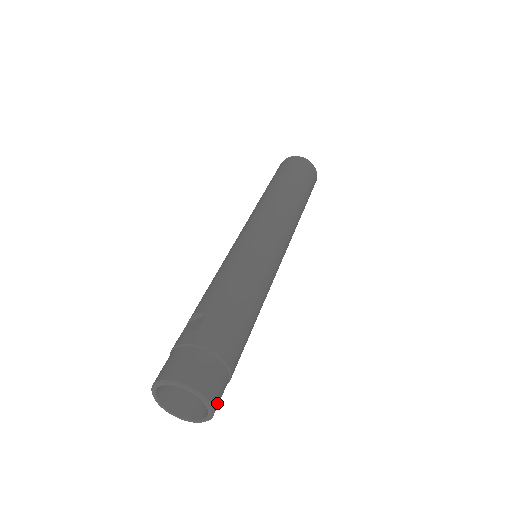
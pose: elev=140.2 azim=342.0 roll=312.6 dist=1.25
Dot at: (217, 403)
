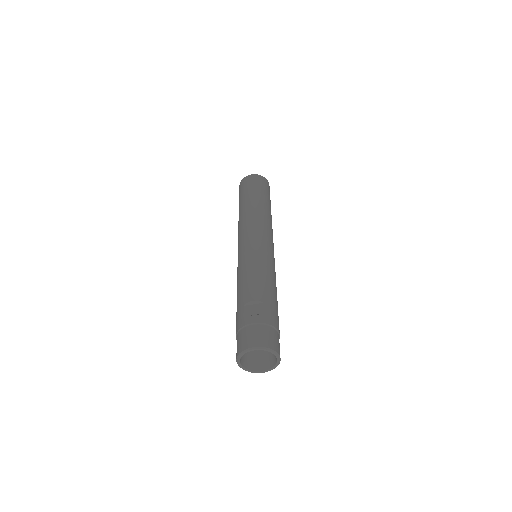
Dot at: occluded
